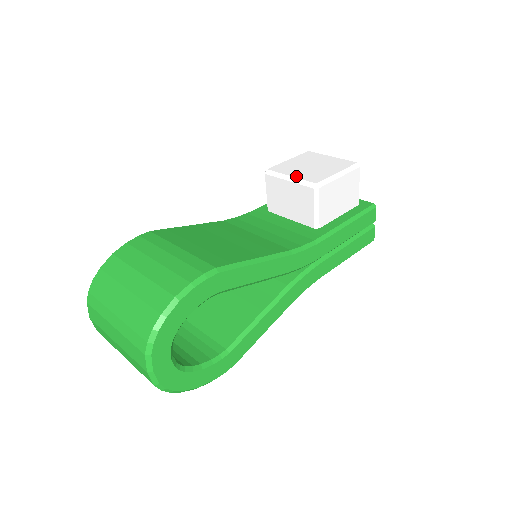
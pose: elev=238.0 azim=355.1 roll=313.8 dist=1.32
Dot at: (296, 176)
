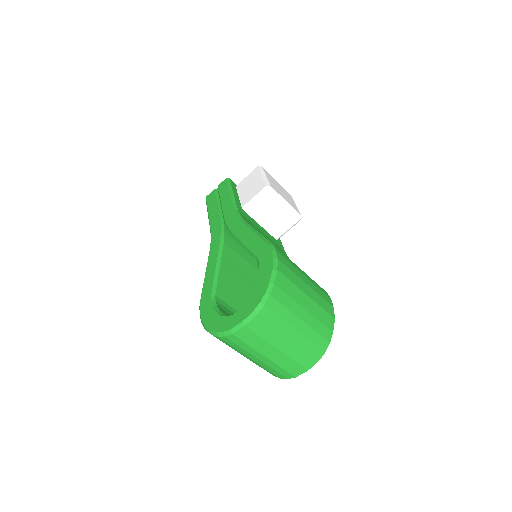
Dot at: (289, 203)
